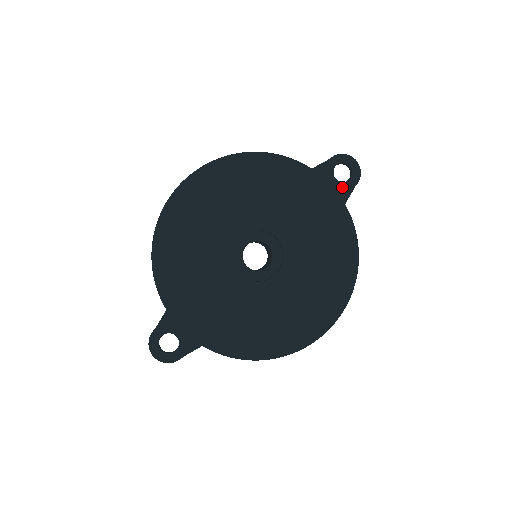
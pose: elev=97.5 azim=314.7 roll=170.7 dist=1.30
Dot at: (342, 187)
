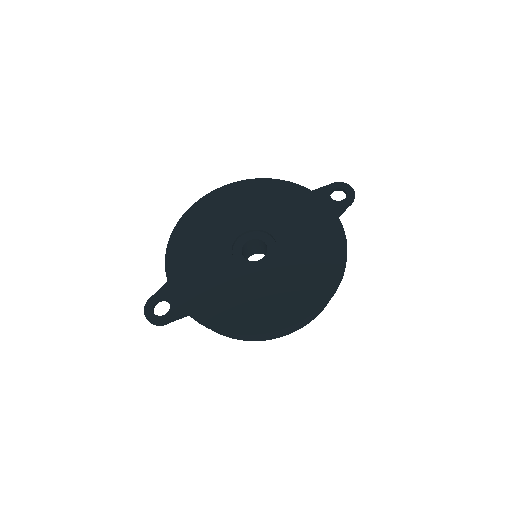
Dot at: (337, 204)
